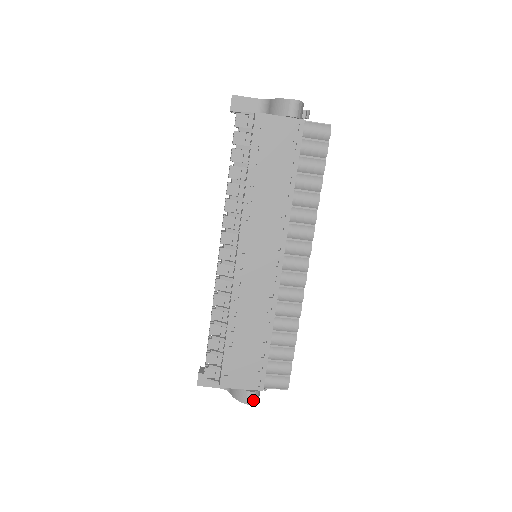
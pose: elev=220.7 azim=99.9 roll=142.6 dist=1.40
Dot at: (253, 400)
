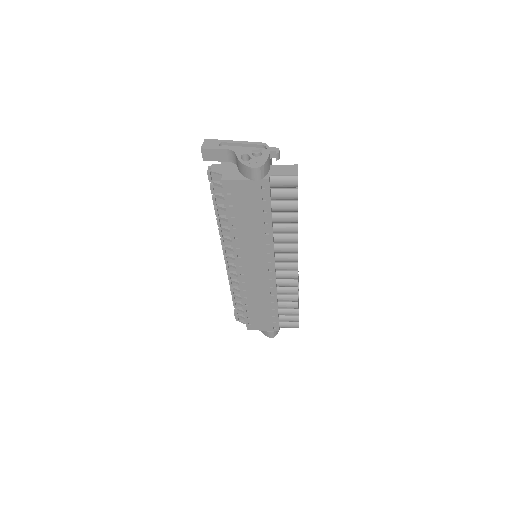
Dot at: (273, 336)
